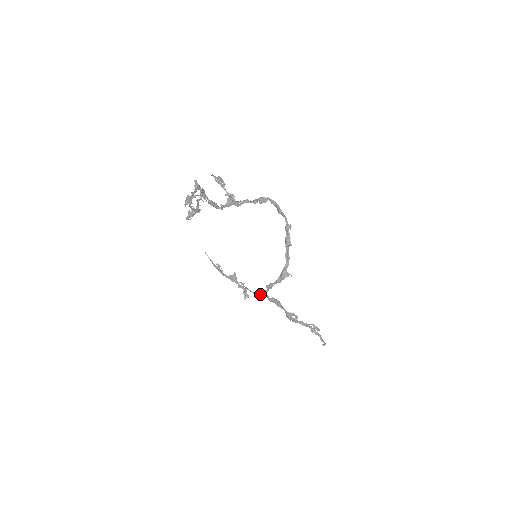
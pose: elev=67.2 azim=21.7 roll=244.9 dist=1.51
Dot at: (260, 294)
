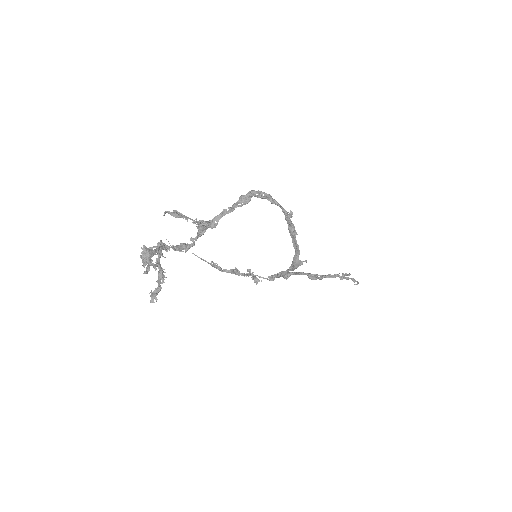
Dot at: (272, 278)
